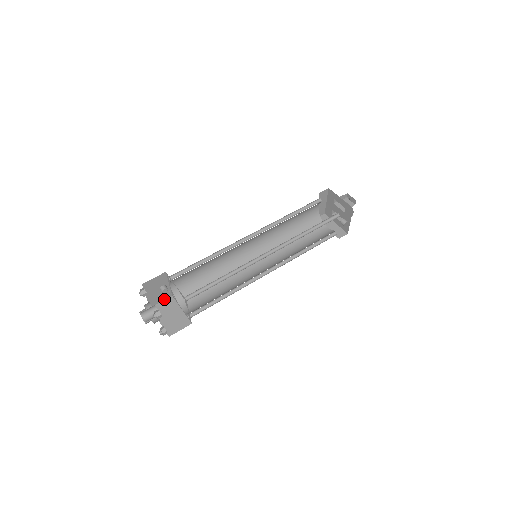
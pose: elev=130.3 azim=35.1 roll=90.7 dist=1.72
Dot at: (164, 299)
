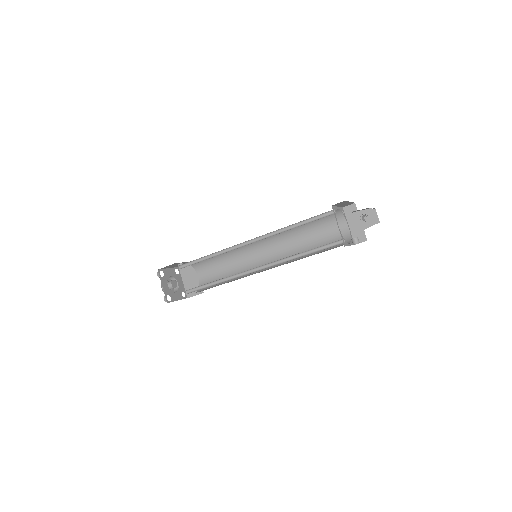
Dot at: occluded
